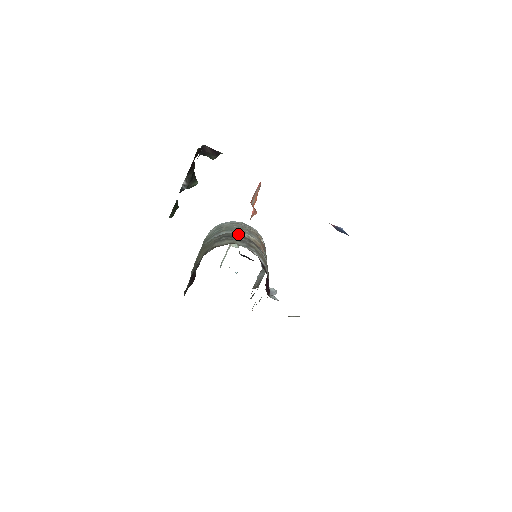
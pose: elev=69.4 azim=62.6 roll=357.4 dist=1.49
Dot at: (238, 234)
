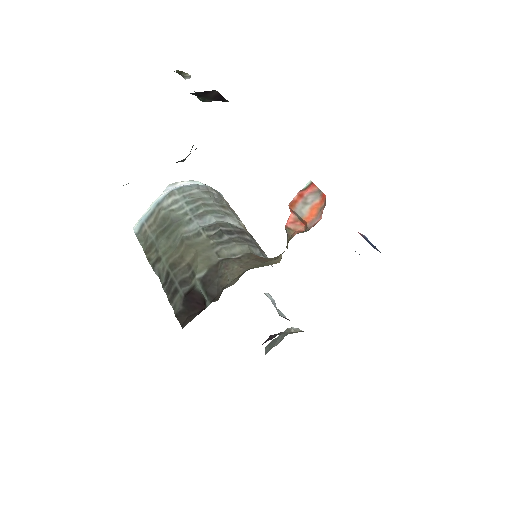
Dot at: (231, 222)
